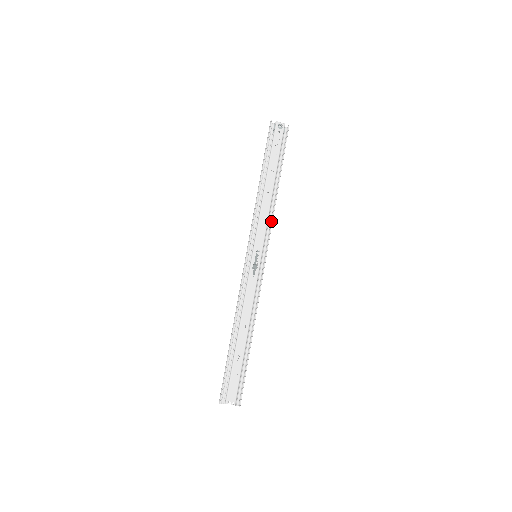
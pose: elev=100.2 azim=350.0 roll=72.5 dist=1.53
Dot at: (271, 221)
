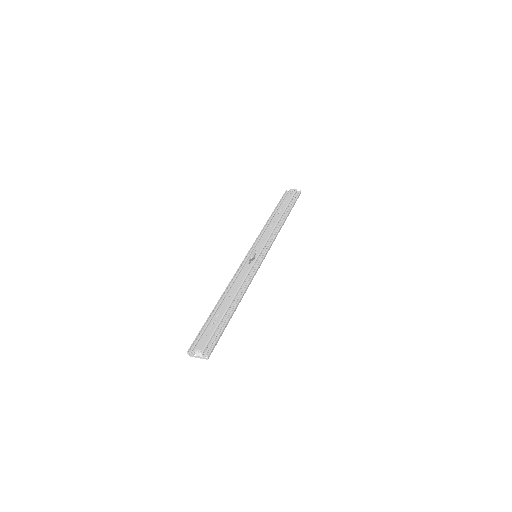
Dot at: (275, 236)
